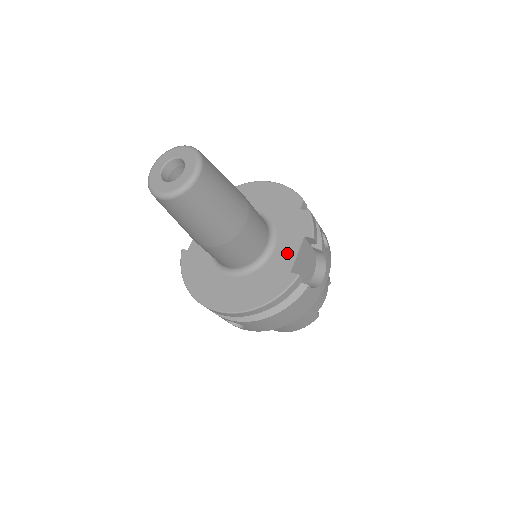
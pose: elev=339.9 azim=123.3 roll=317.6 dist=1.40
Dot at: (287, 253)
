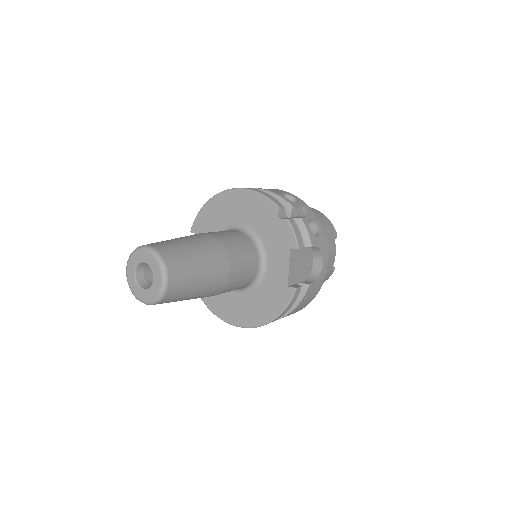
Dot at: (279, 267)
